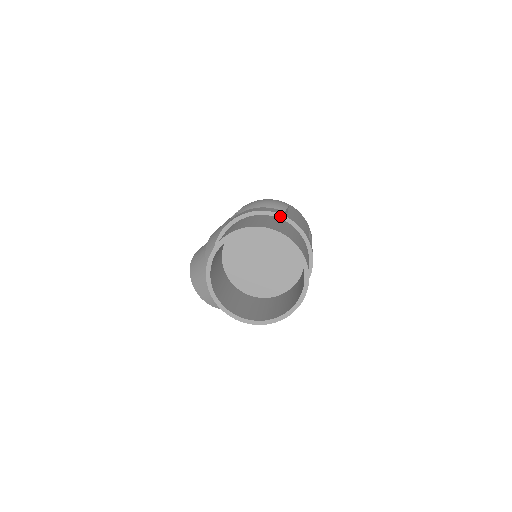
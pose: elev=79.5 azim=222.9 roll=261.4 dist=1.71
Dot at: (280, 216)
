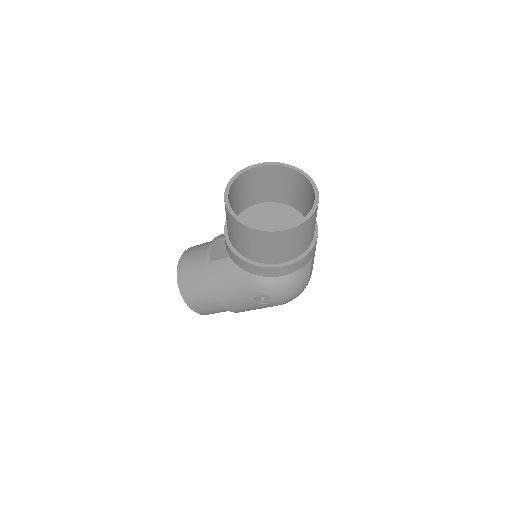
Dot at: occluded
